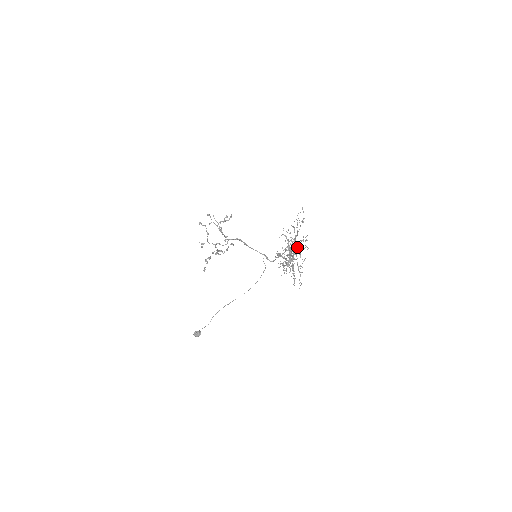
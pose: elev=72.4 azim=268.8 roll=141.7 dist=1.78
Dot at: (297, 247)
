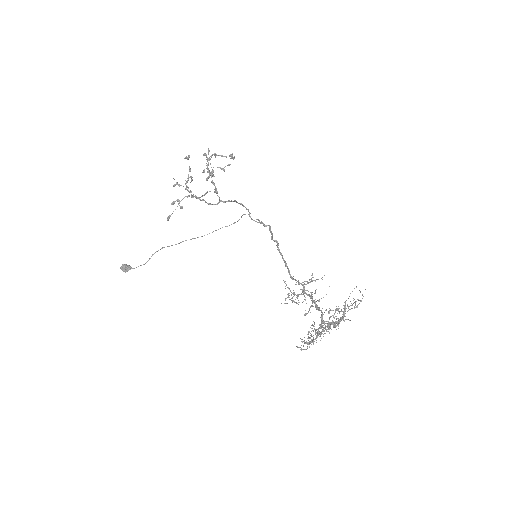
Dot at: (329, 318)
